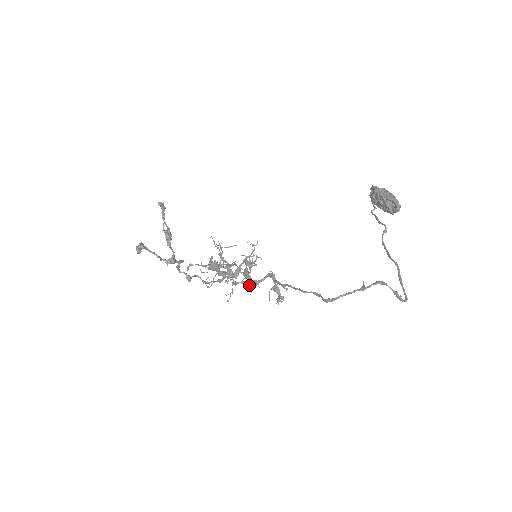
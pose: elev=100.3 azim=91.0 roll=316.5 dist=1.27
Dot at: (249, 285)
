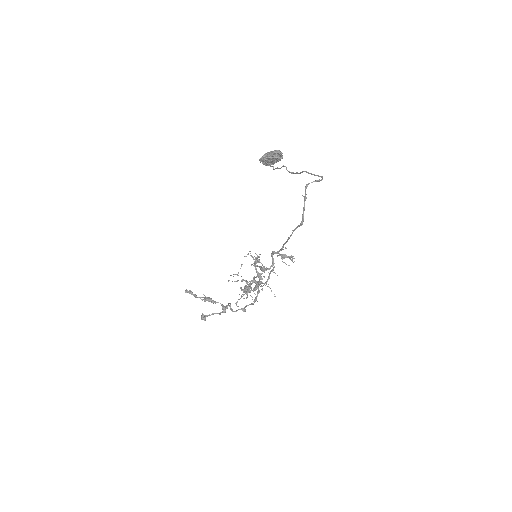
Dot at: (269, 269)
